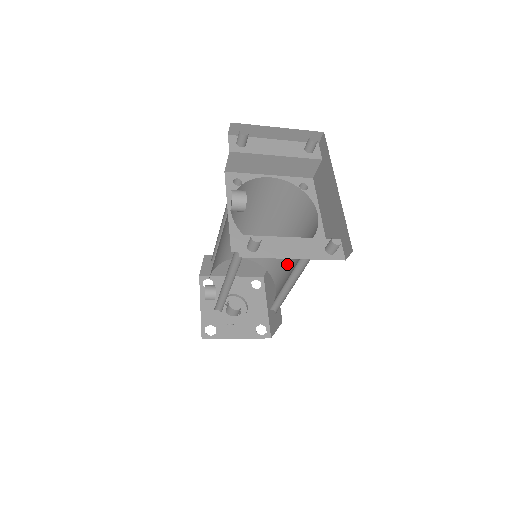
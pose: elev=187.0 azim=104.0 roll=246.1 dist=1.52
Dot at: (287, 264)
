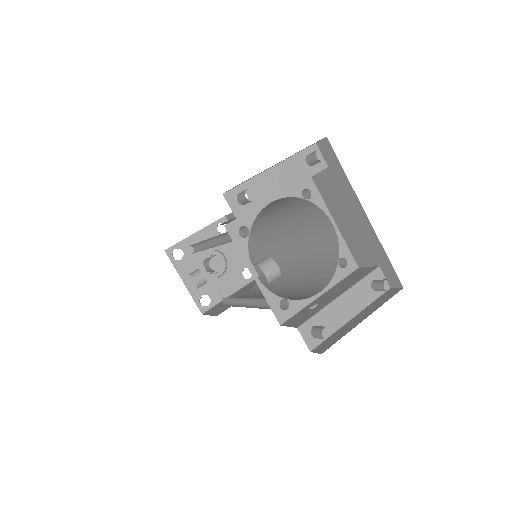
Dot at: (277, 235)
